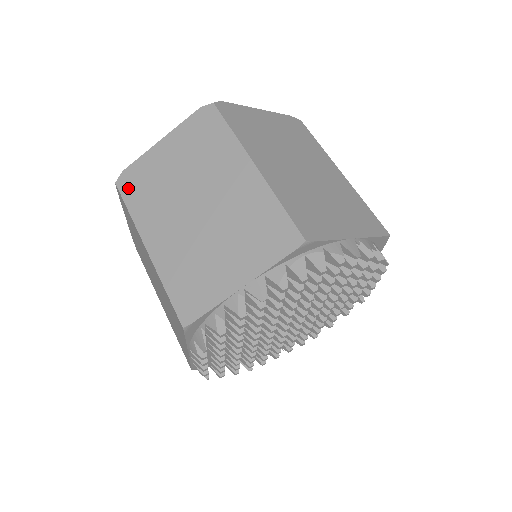
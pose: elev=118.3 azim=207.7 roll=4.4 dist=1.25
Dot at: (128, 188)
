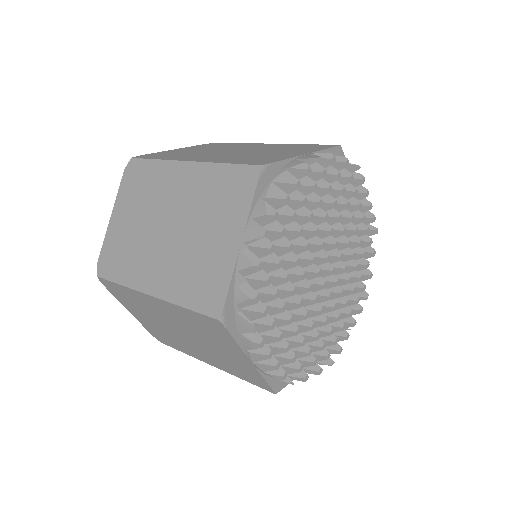
Dot at: (108, 270)
